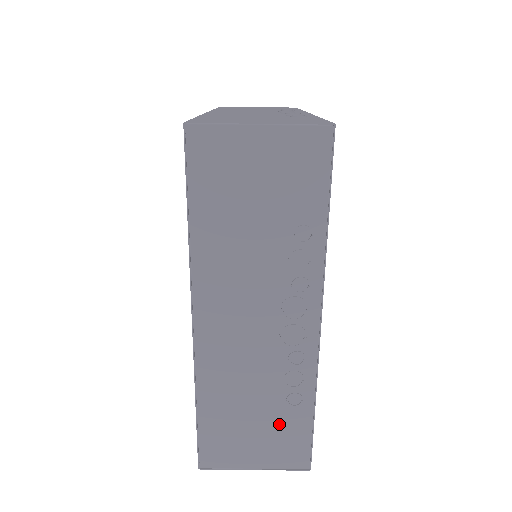
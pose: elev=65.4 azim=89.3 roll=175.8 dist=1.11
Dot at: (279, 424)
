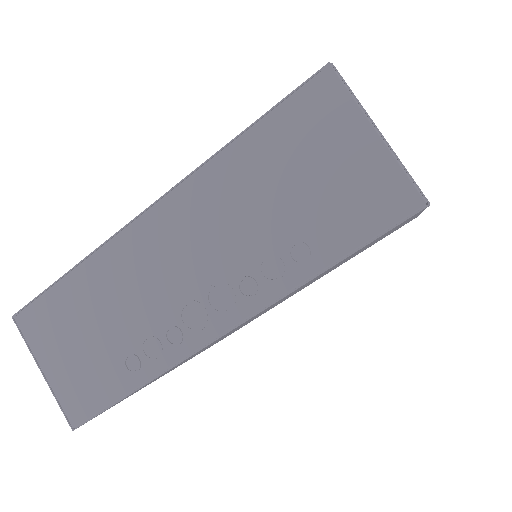
Dot at: (100, 365)
